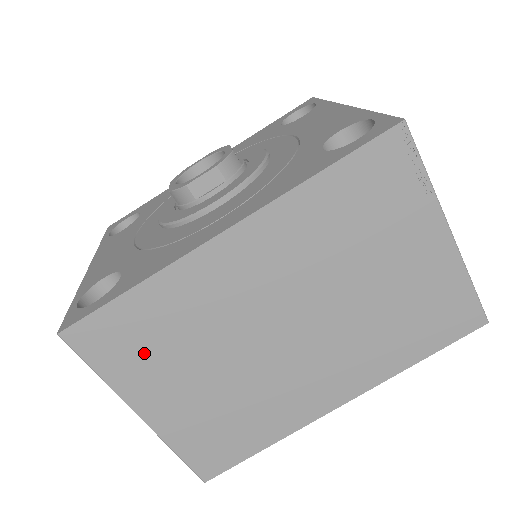
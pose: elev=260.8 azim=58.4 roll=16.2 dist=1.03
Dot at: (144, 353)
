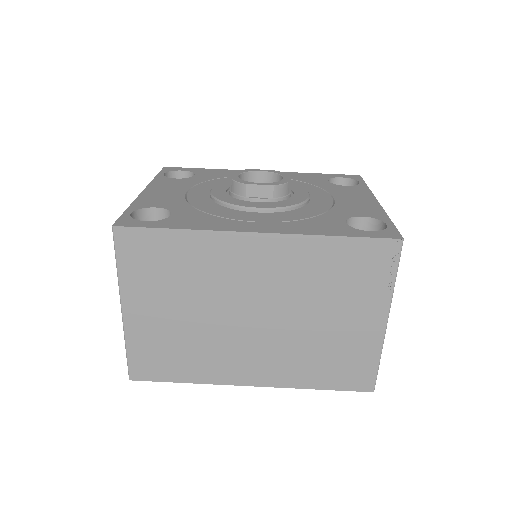
Dot at: (155, 273)
